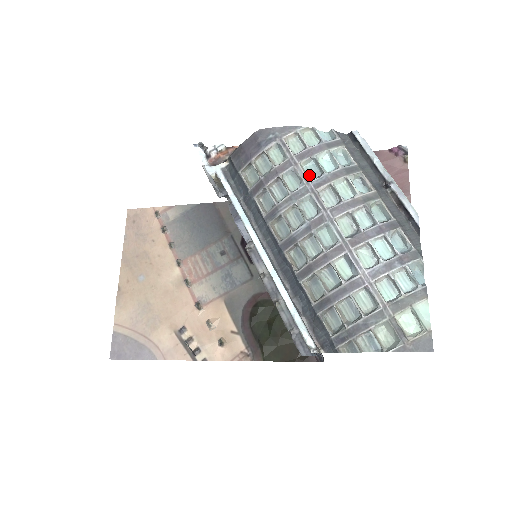
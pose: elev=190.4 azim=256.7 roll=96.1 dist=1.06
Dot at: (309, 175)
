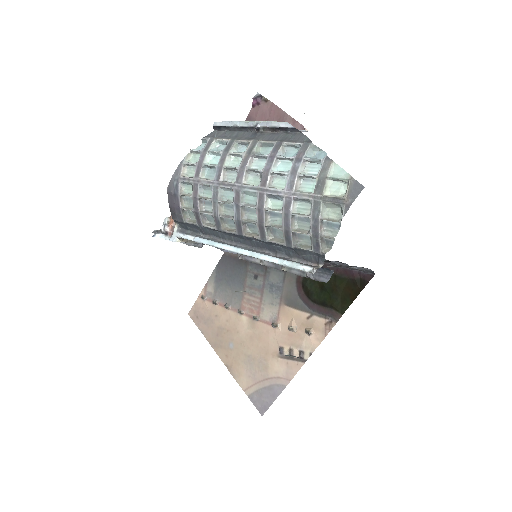
Dot at: (211, 178)
